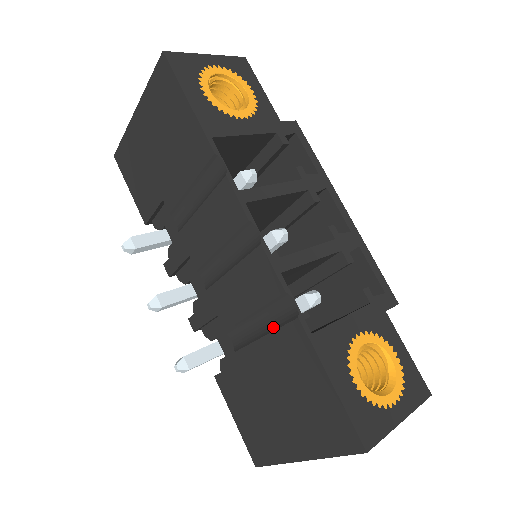
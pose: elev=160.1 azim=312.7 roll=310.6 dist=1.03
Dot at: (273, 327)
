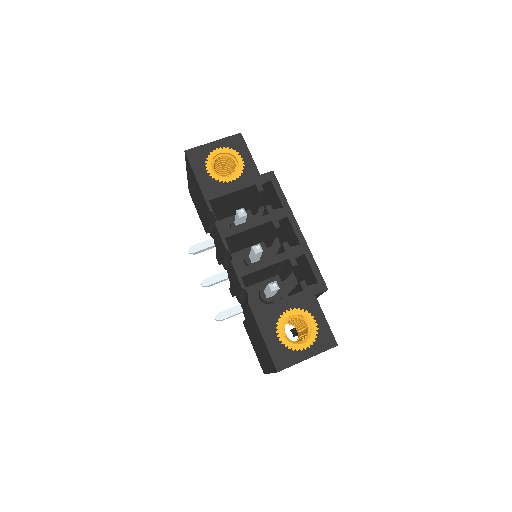
Dot at: (246, 303)
